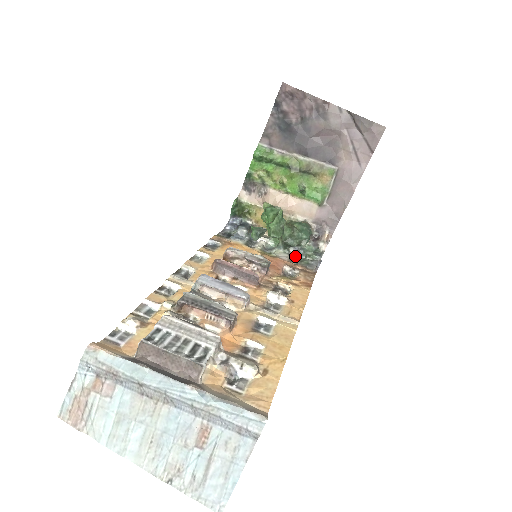
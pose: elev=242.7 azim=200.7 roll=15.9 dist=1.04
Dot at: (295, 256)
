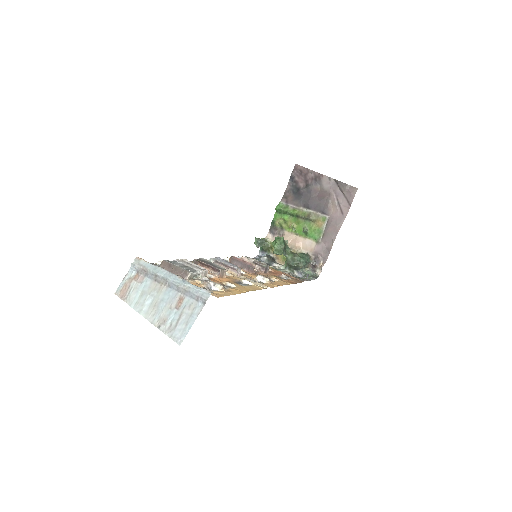
Dot at: (297, 276)
